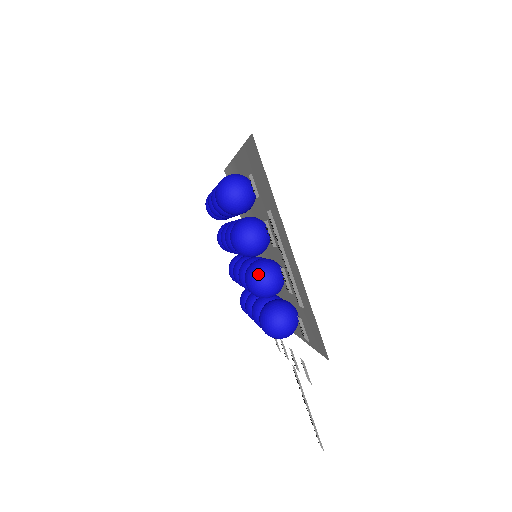
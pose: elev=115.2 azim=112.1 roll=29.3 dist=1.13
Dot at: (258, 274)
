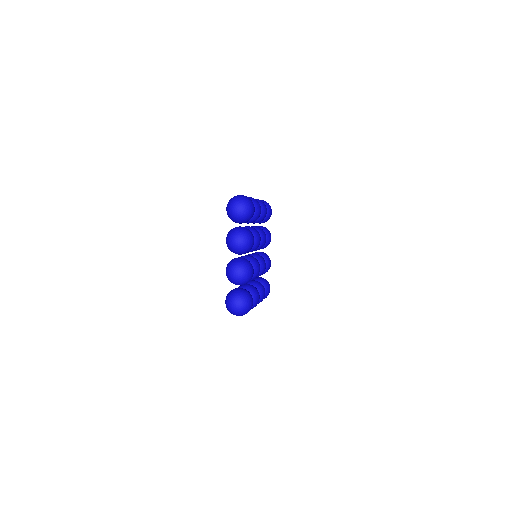
Dot at: (231, 266)
